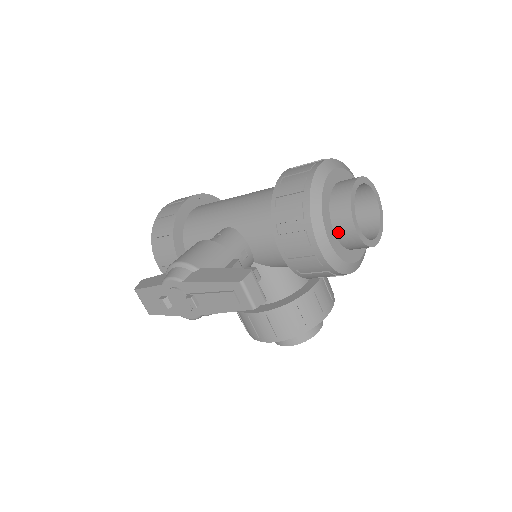
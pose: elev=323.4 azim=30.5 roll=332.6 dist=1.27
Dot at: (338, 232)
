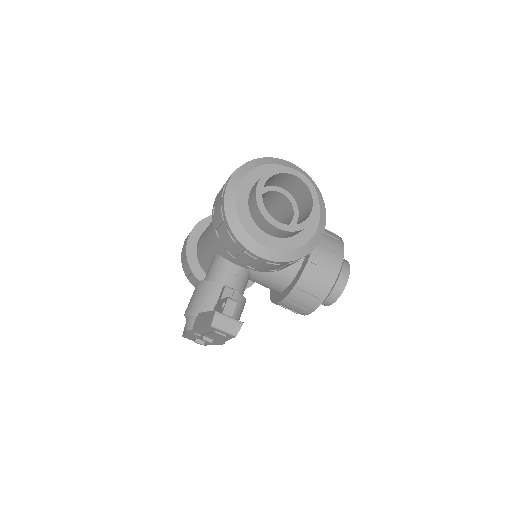
Dot at: (271, 234)
